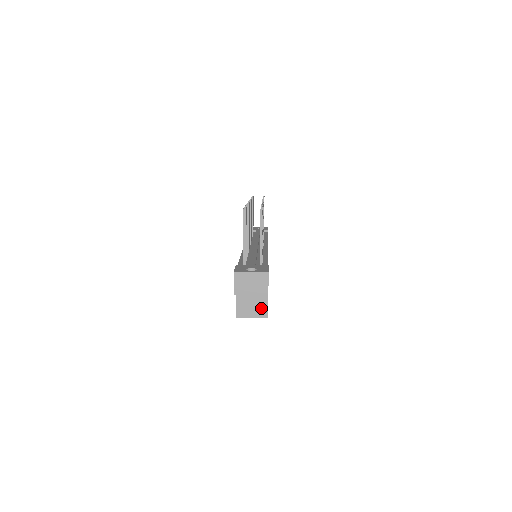
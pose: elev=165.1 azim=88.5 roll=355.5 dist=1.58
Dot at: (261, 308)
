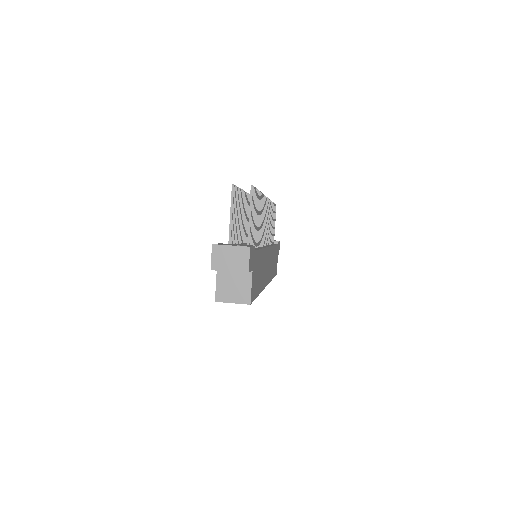
Dot at: (243, 293)
